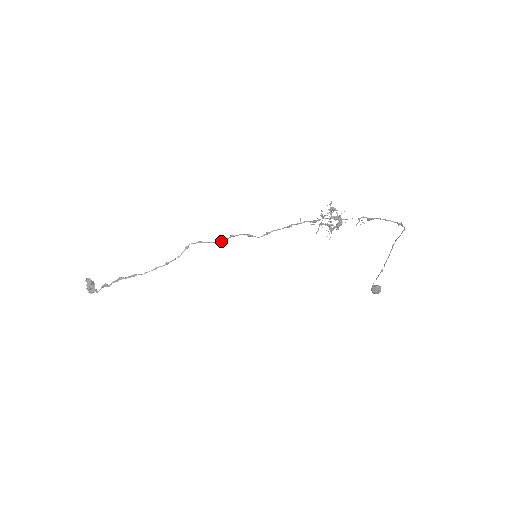
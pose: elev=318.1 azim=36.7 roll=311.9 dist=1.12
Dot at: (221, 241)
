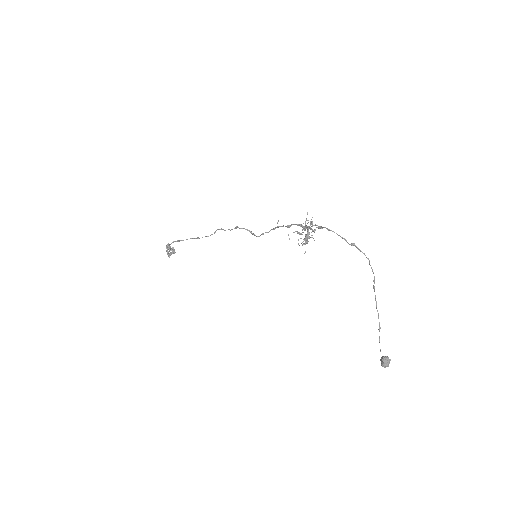
Dot at: occluded
